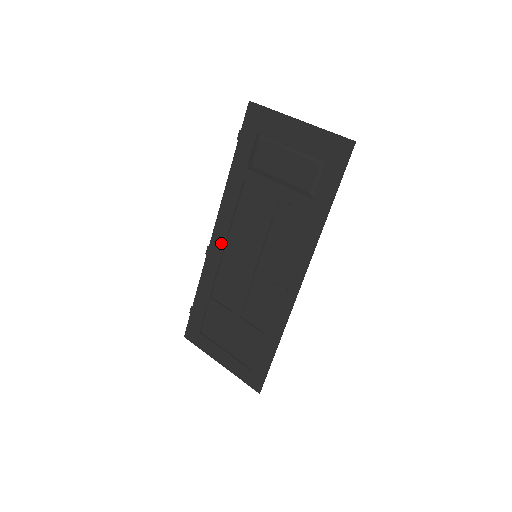
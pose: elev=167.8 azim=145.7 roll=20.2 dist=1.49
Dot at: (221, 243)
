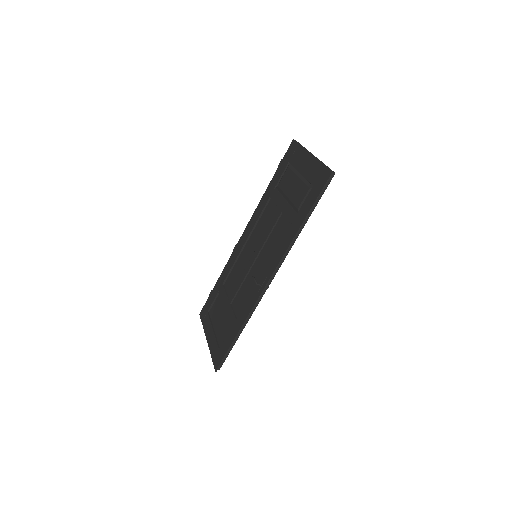
Dot at: (243, 242)
